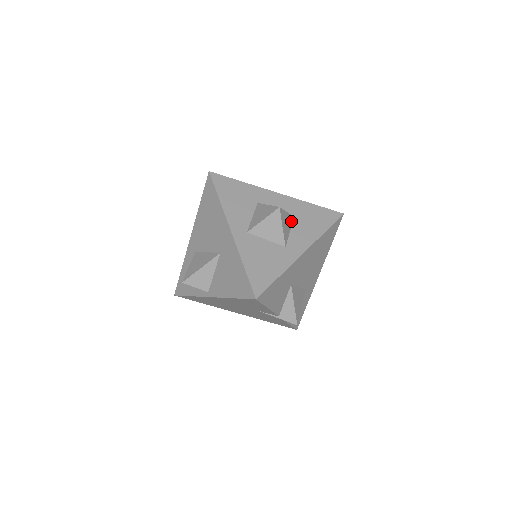
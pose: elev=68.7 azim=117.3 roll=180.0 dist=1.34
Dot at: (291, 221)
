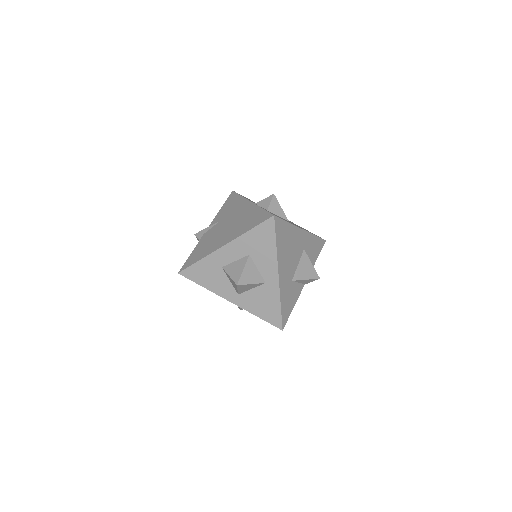
Dot at: (251, 263)
